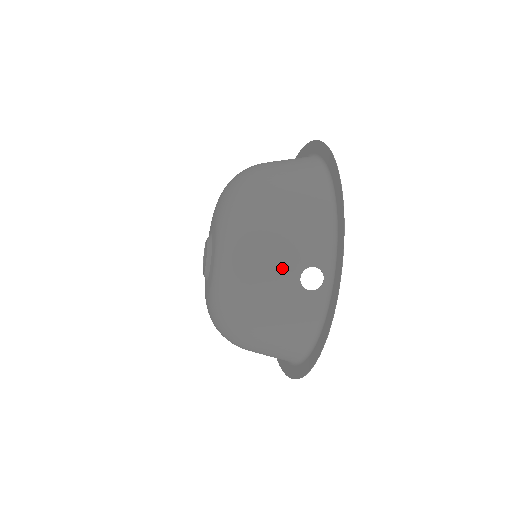
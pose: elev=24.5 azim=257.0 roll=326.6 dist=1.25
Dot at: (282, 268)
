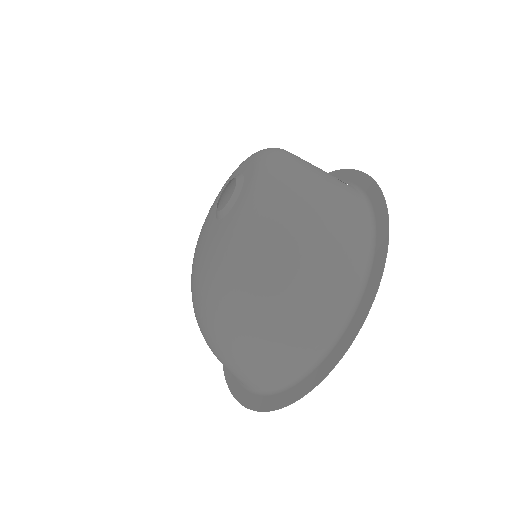
Dot at: occluded
